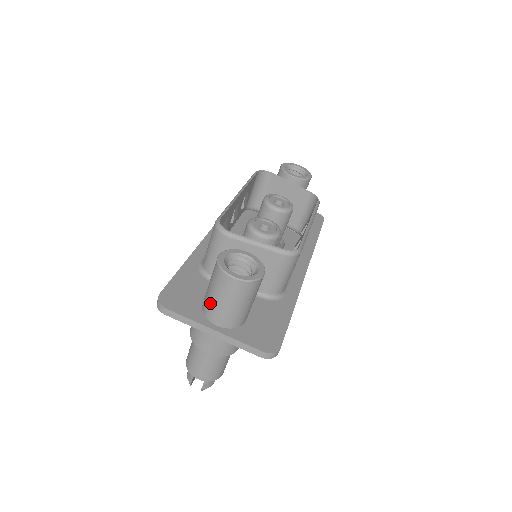
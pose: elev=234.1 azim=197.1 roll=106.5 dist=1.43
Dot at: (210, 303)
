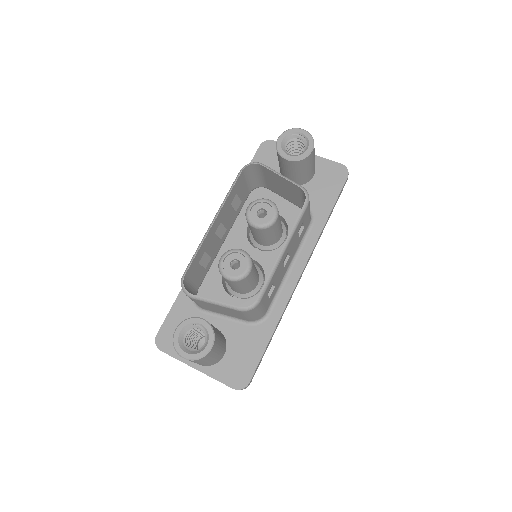
Dot at: occluded
